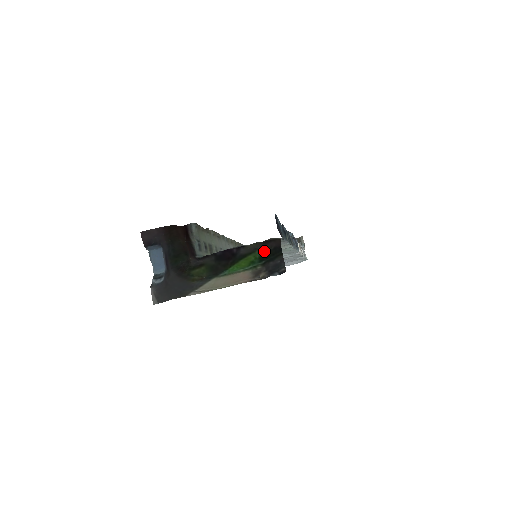
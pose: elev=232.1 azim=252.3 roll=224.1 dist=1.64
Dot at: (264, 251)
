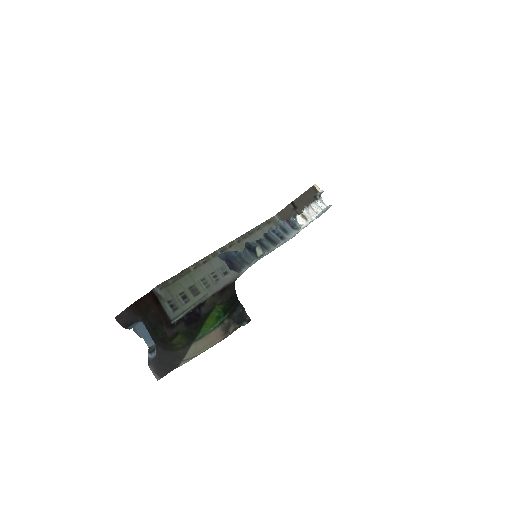
Dot at: (223, 303)
